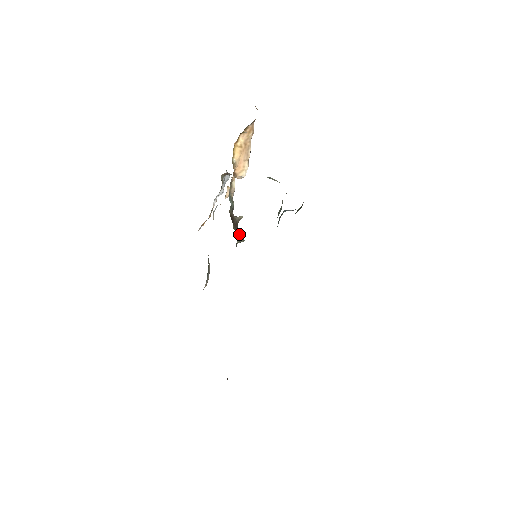
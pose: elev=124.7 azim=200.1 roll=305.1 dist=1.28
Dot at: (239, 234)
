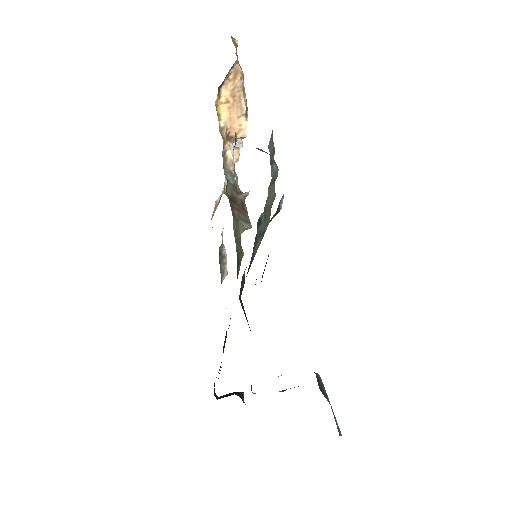
Dot at: (244, 219)
